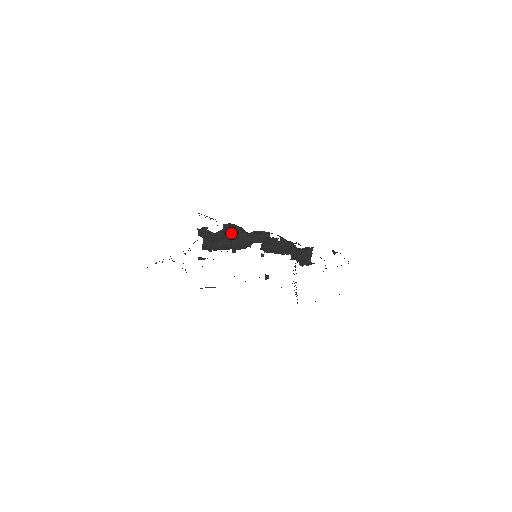
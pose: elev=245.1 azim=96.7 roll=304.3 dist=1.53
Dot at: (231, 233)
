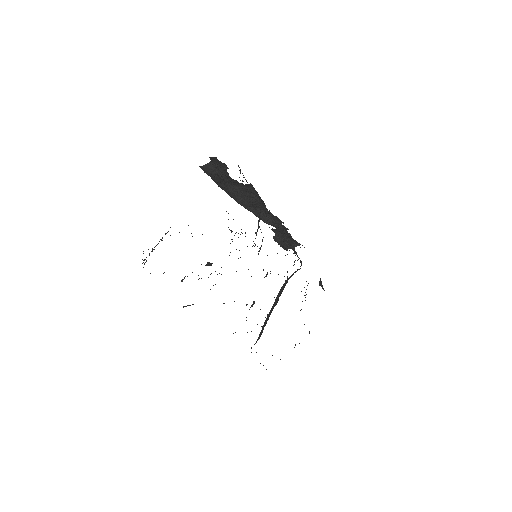
Dot at: (248, 193)
